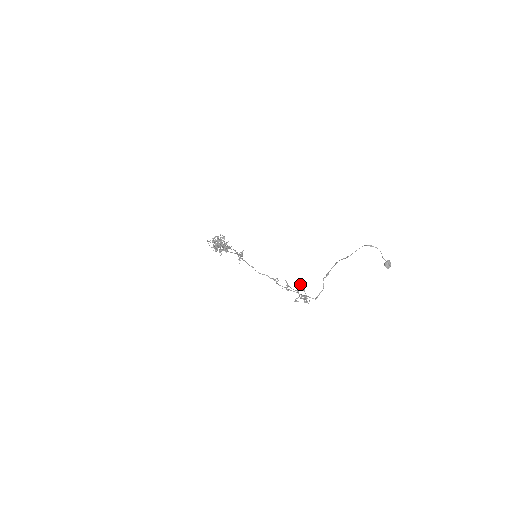
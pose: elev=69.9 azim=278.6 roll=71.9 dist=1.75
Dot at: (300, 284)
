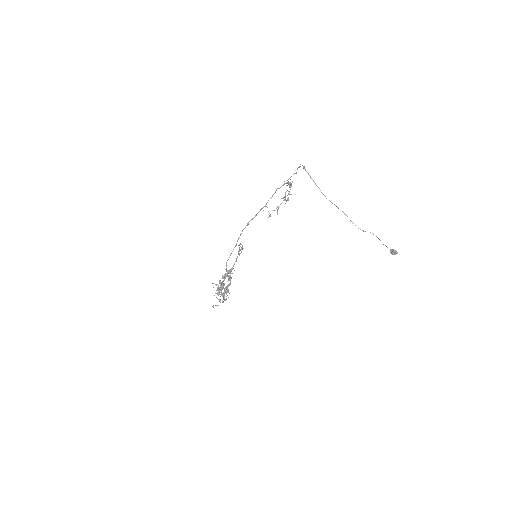
Dot at: (287, 198)
